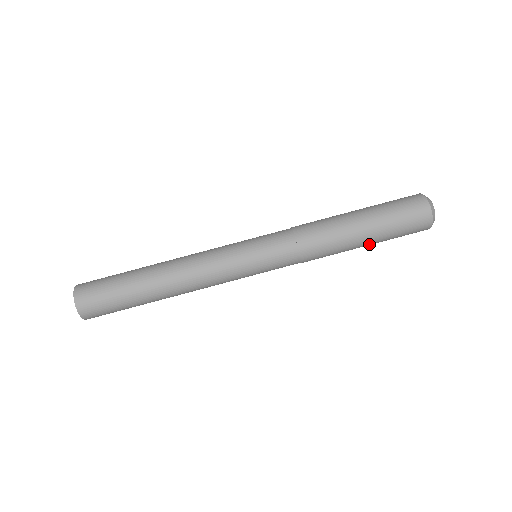
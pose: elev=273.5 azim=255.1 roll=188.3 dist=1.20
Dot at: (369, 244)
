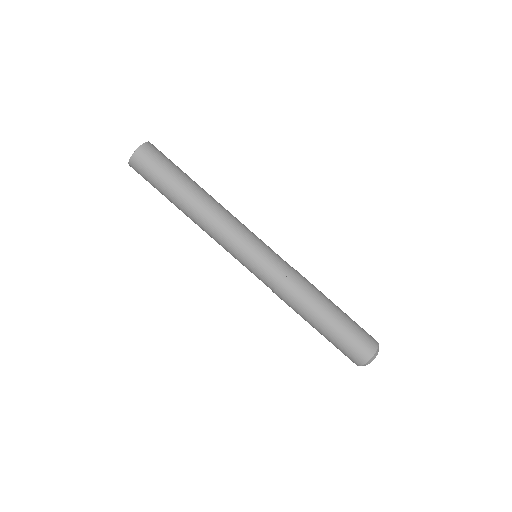
Dot at: occluded
